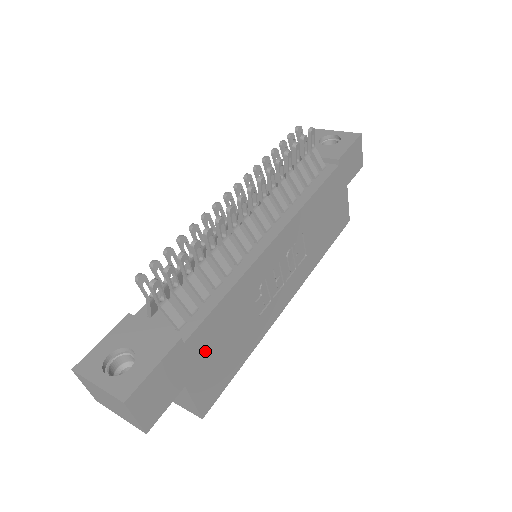
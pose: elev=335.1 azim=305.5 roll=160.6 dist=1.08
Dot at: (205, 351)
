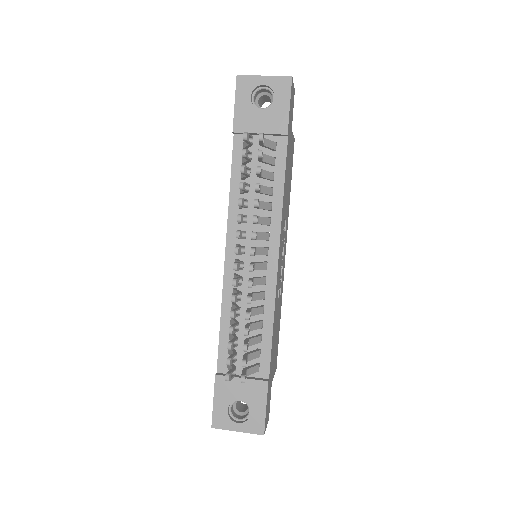
Dot at: (273, 360)
